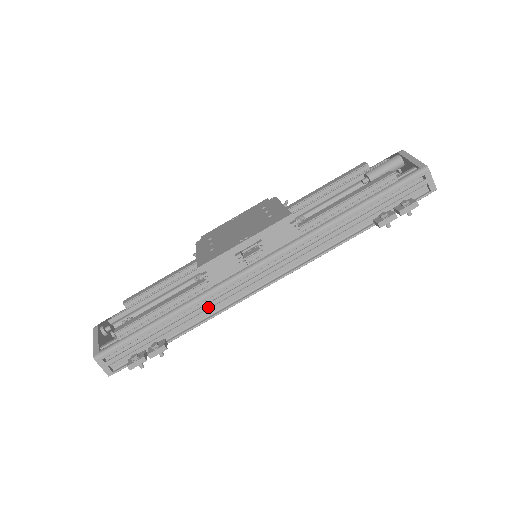
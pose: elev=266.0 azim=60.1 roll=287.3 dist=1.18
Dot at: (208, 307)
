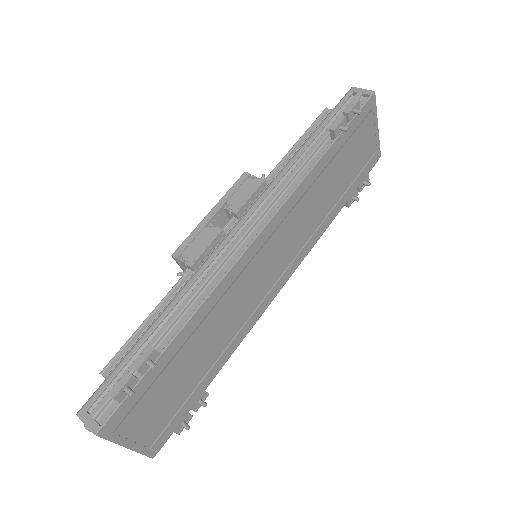
Dot at: (197, 290)
